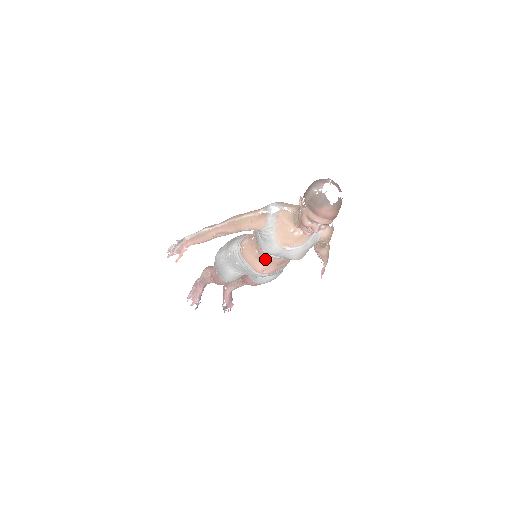
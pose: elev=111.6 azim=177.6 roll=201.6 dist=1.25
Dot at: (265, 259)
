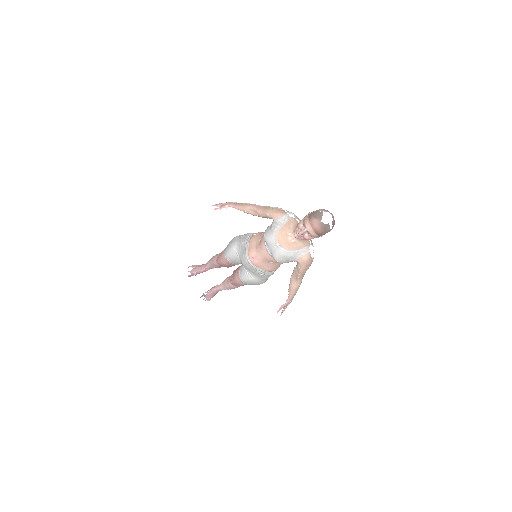
Dot at: (260, 247)
